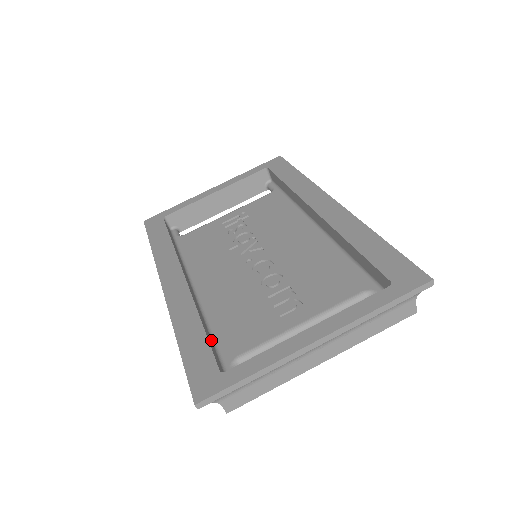
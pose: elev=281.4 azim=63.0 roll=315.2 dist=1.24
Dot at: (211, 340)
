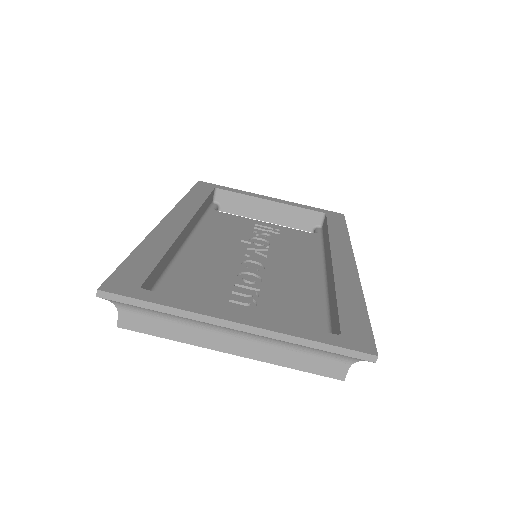
Dot at: (161, 274)
